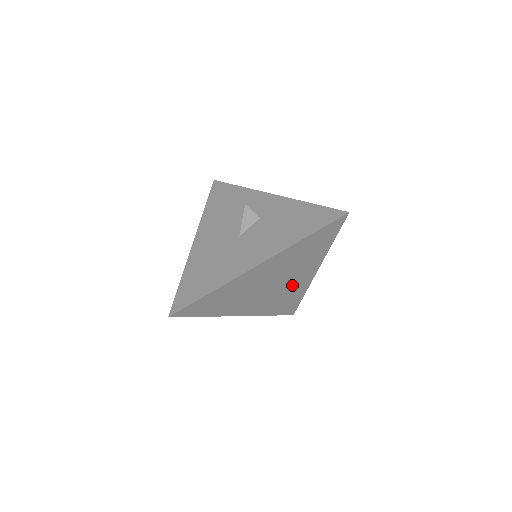
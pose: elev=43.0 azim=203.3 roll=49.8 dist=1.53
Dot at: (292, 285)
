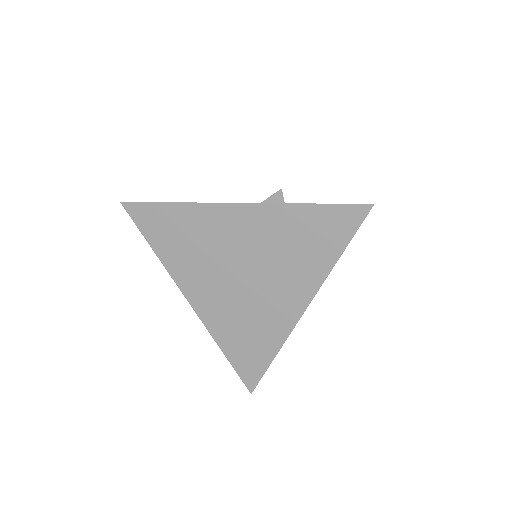
Dot at: (266, 306)
